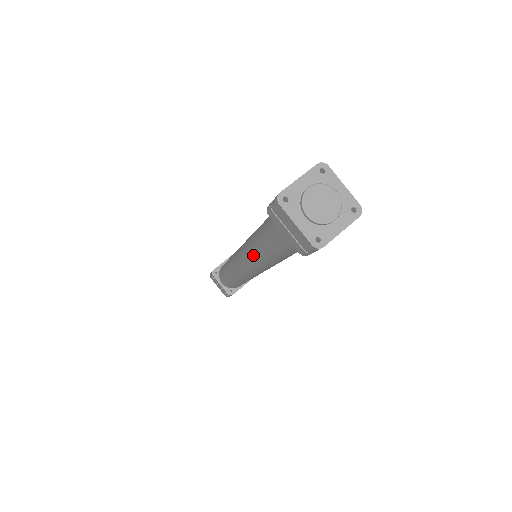
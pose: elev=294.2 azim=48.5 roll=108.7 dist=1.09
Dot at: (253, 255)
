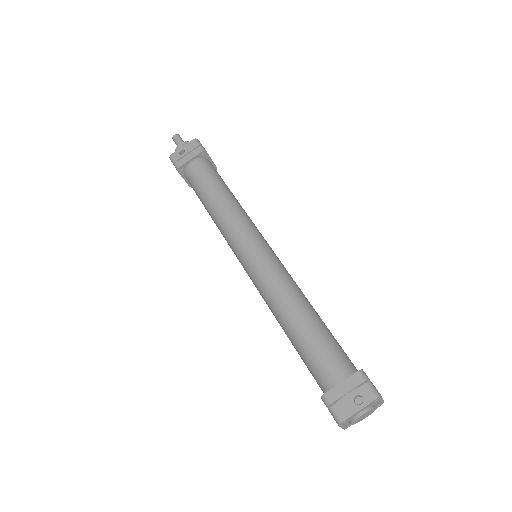
Dot at: occluded
